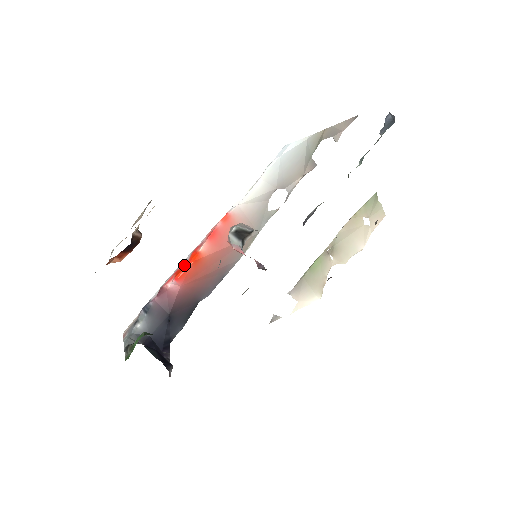
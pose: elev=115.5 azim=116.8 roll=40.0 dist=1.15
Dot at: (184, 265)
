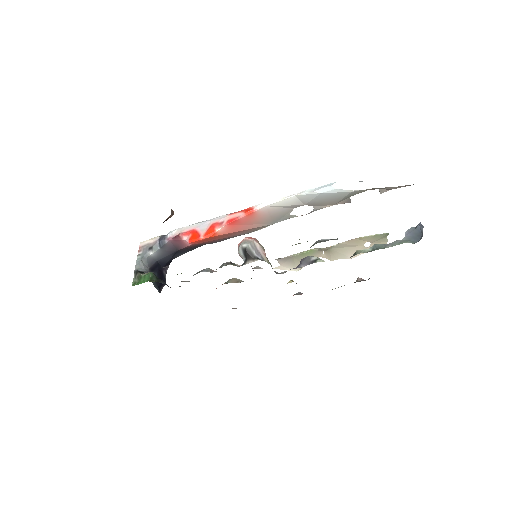
Dot at: (201, 233)
